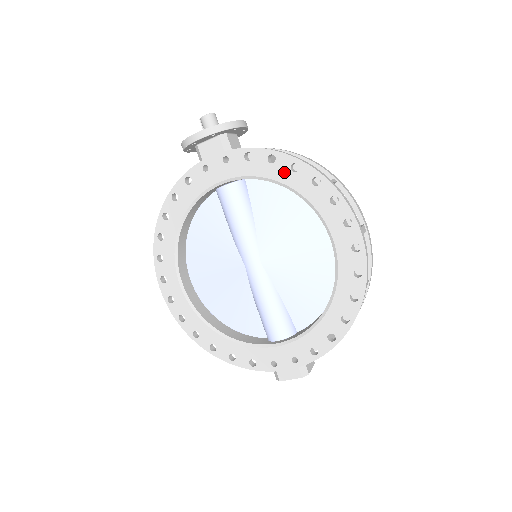
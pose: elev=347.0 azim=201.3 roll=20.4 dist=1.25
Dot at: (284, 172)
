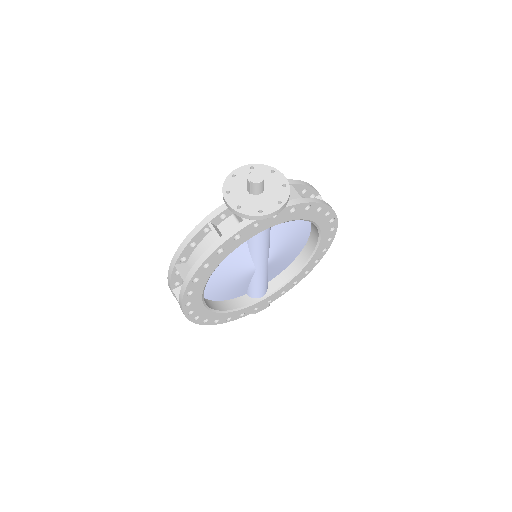
Dot at: (312, 213)
